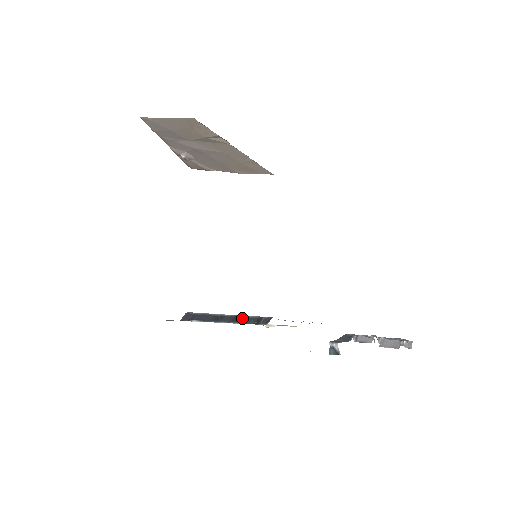
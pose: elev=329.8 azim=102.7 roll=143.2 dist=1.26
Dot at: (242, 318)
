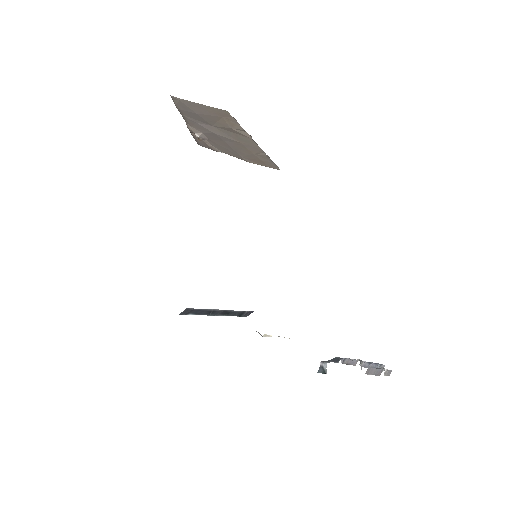
Dot at: (230, 312)
